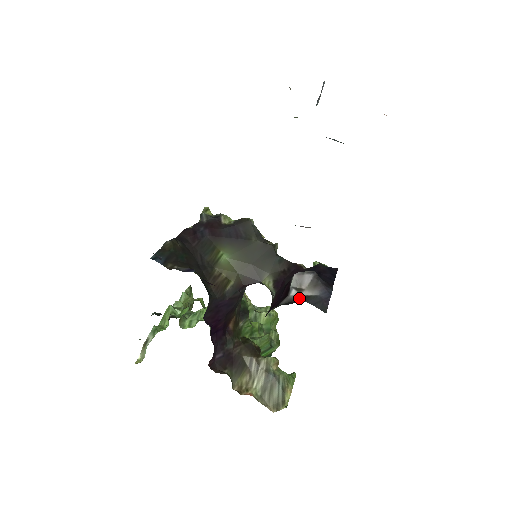
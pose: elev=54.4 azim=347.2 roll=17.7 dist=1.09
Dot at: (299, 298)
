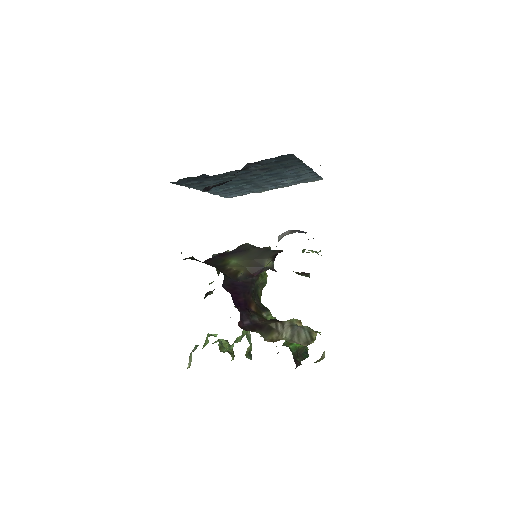
Dot at: occluded
